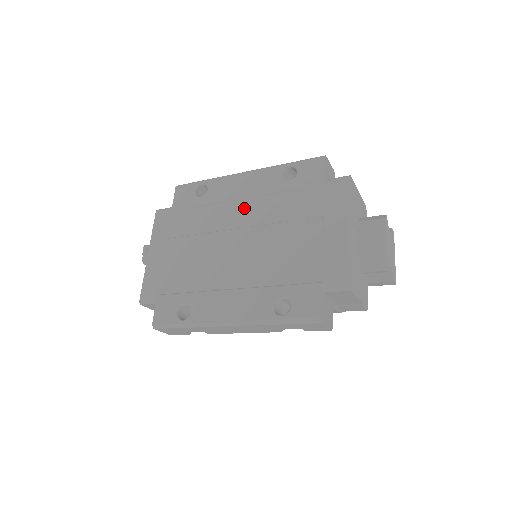
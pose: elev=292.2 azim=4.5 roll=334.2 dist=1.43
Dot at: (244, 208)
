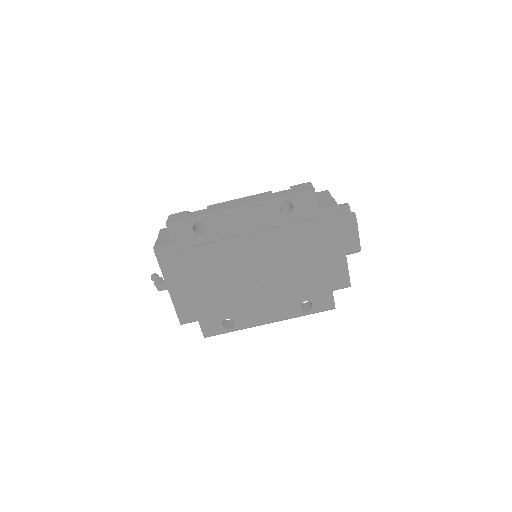
Dot at: (252, 242)
